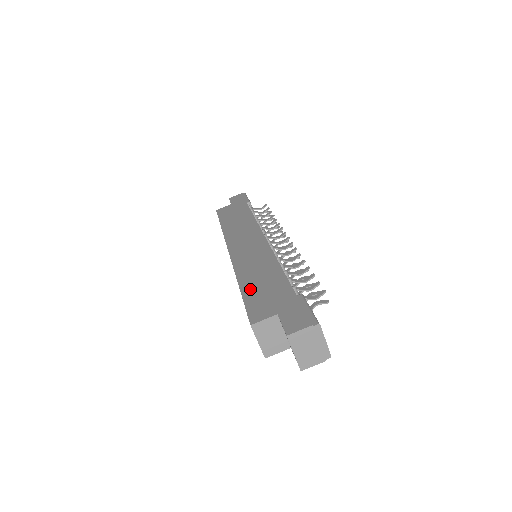
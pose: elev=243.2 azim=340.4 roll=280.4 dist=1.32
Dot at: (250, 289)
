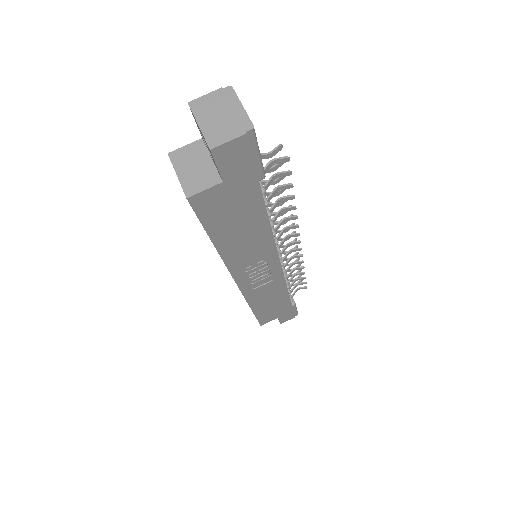
Dot at: occluded
